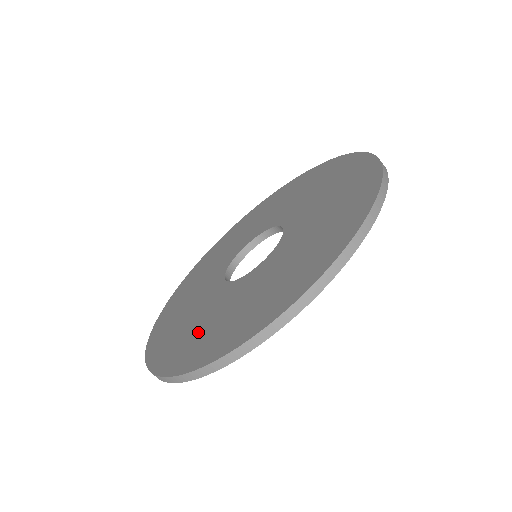
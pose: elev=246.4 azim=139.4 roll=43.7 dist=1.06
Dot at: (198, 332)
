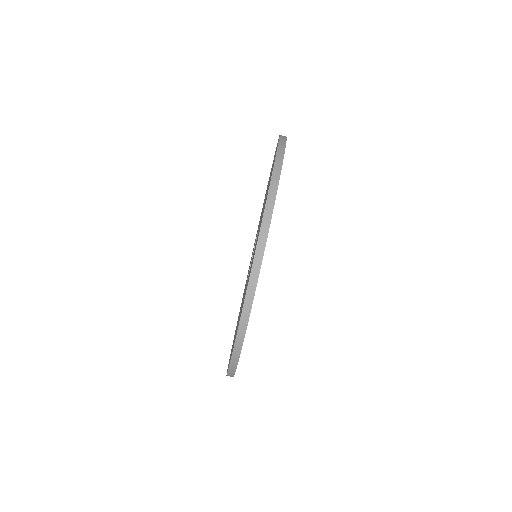
Dot at: occluded
